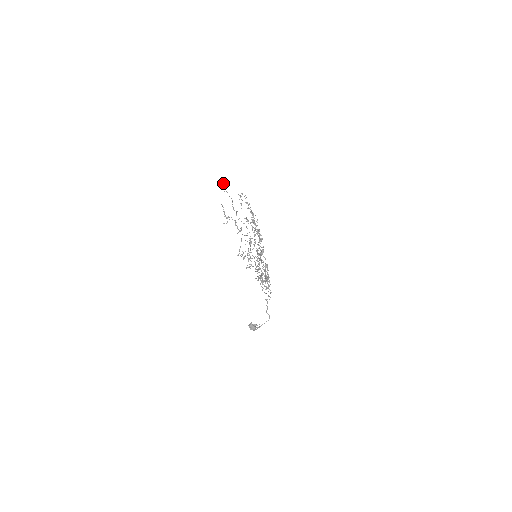
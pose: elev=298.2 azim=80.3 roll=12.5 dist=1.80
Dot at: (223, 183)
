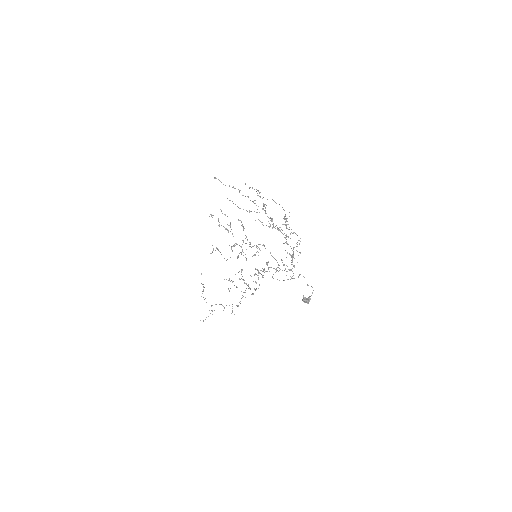
Dot at: (219, 180)
